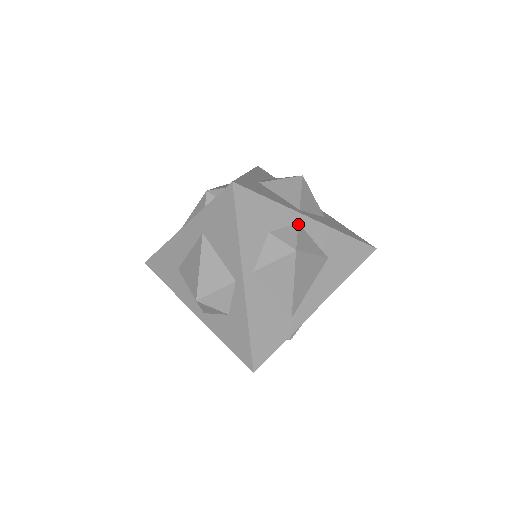
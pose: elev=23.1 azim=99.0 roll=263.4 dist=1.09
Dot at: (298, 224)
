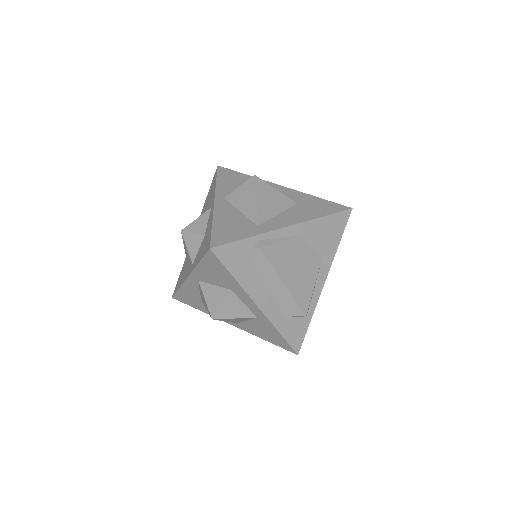
Dot at: occluded
